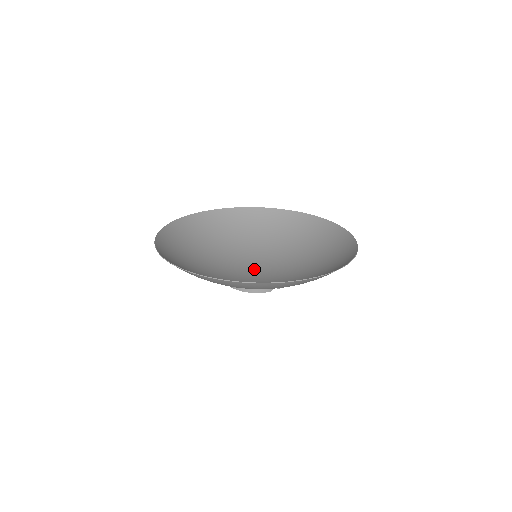
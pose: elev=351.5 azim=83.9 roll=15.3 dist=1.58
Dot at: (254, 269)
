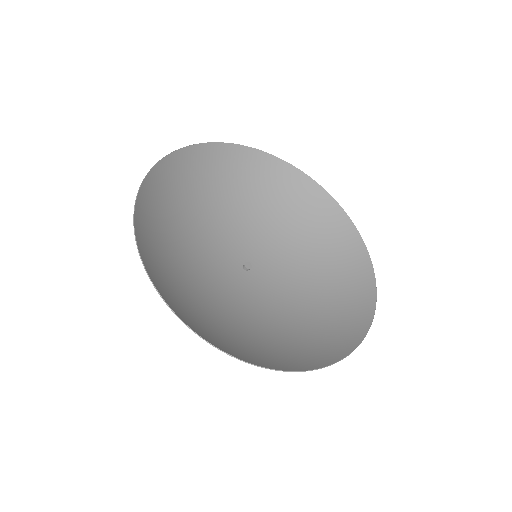
Dot at: (247, 267)
